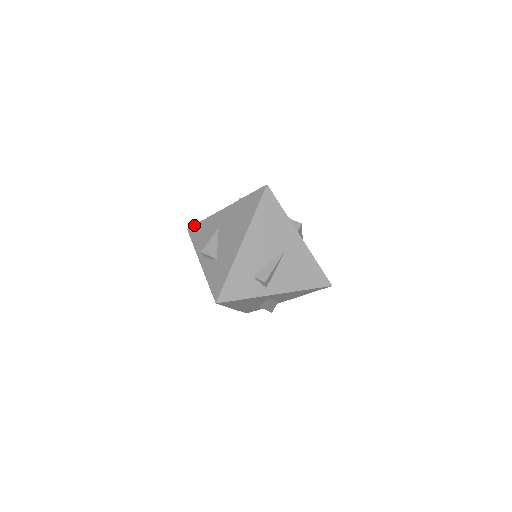
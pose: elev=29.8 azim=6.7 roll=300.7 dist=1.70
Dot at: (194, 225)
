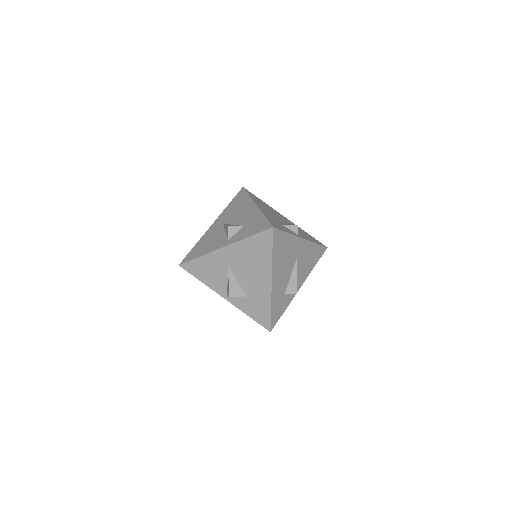
Dot at: (188, 262)
